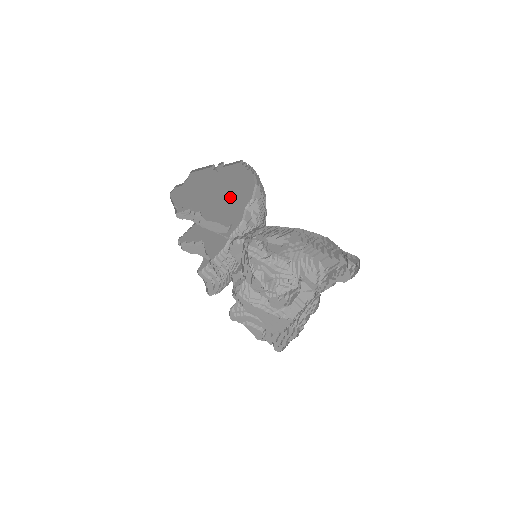
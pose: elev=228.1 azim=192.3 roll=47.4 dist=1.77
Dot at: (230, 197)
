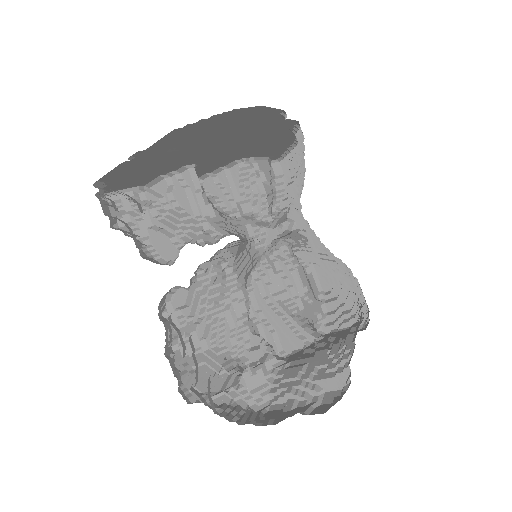
Dot at: (222, 136)
